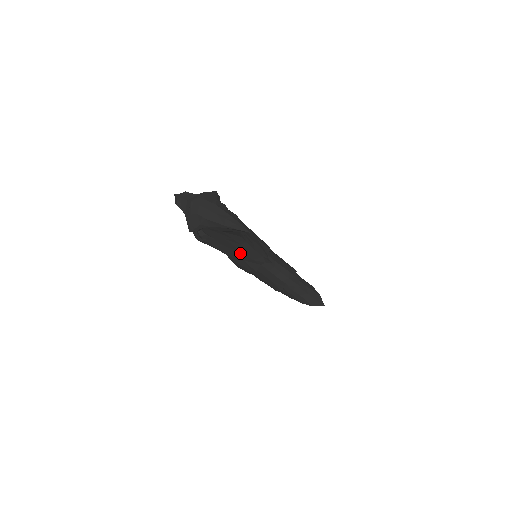
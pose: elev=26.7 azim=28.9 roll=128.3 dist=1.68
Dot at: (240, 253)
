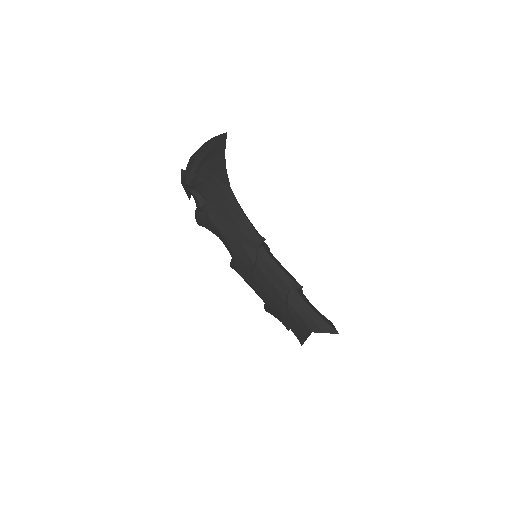
Dot at: (235, 228)
